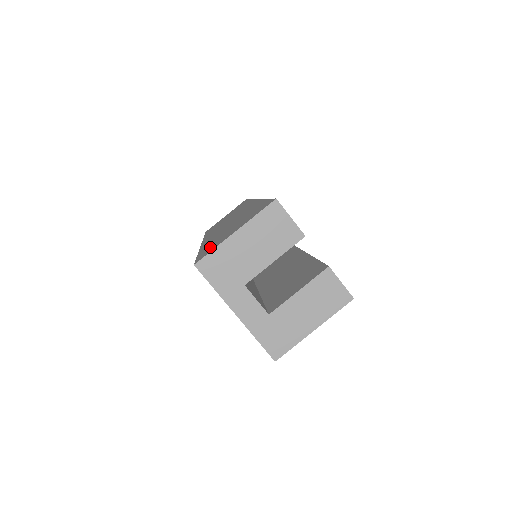
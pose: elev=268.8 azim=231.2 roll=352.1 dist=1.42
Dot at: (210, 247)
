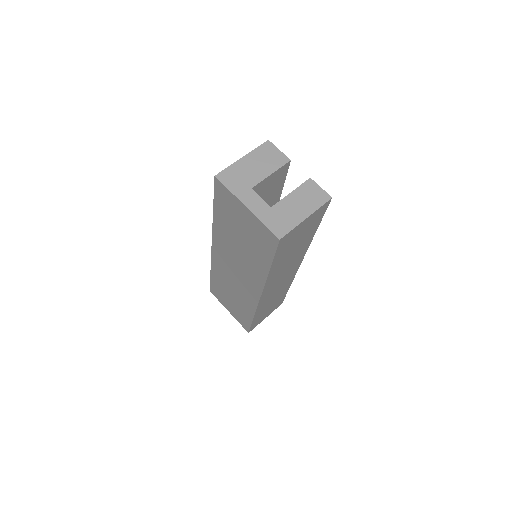
Dot at: occluded
